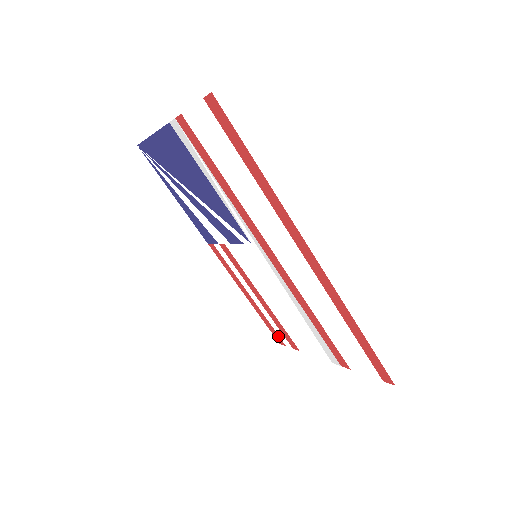
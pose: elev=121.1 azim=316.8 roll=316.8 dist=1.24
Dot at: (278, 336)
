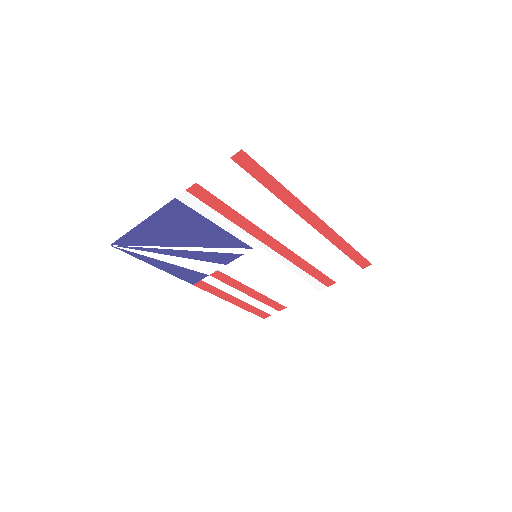
Dot at: (264, 313)
